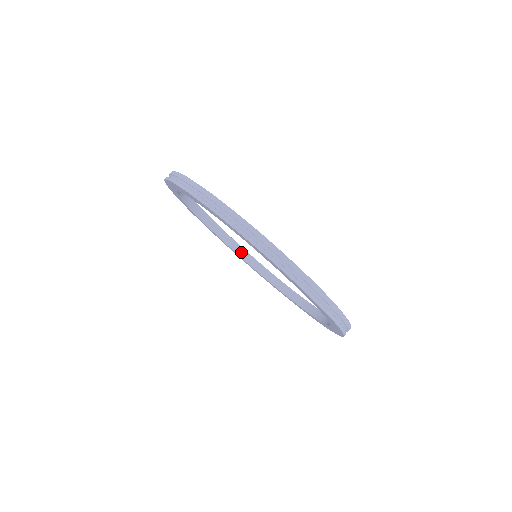
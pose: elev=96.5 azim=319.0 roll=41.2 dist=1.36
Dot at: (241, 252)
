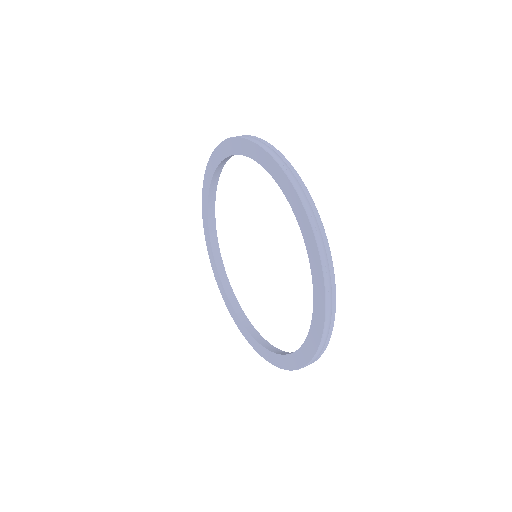
Dot at: (269, 346)
